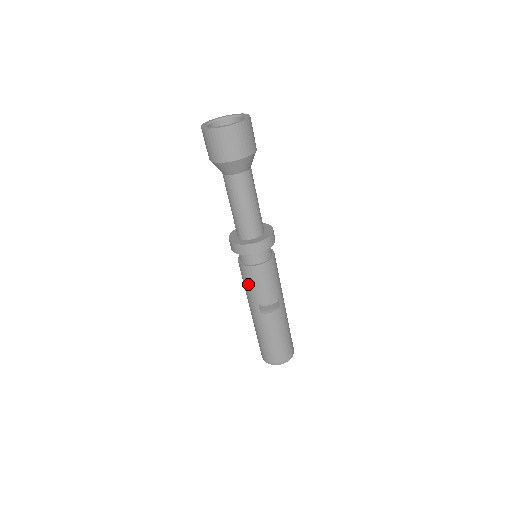
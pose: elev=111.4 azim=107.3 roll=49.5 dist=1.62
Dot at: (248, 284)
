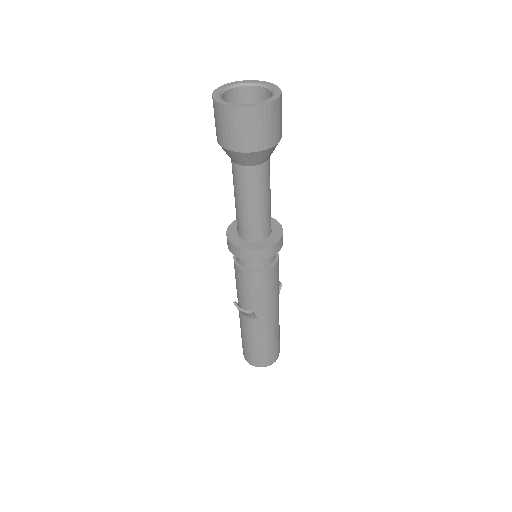
Dot at: occluded
